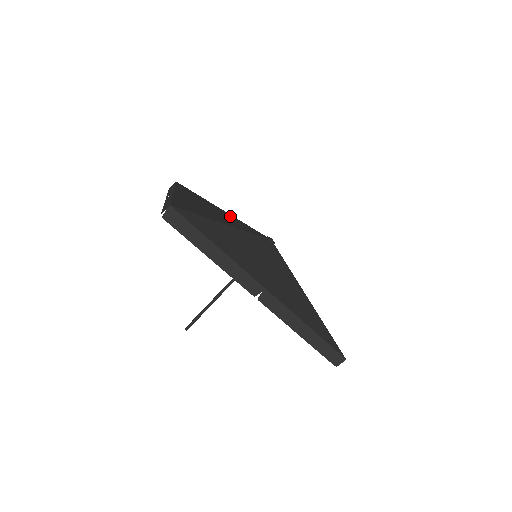
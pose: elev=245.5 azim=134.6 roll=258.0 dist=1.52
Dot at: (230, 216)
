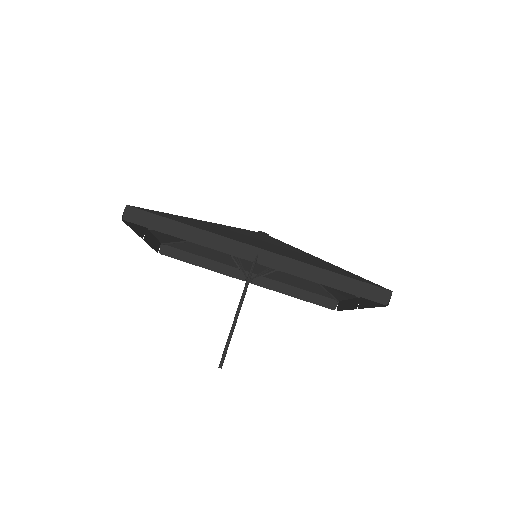
Dot at: occluded
